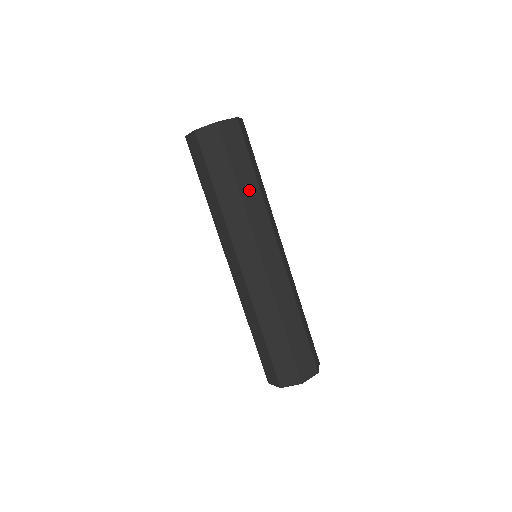
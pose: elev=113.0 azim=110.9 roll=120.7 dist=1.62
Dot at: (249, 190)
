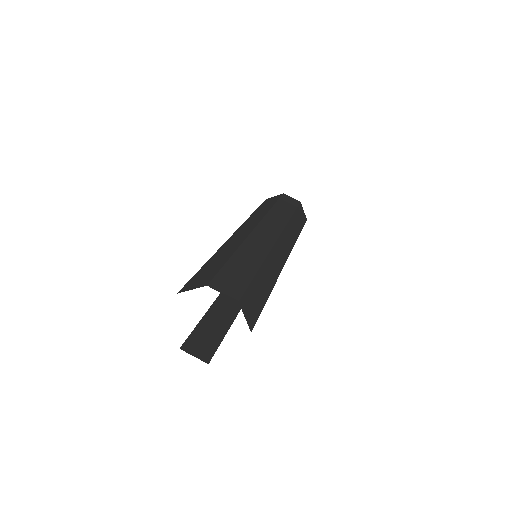
Dot at: (281, 212)
